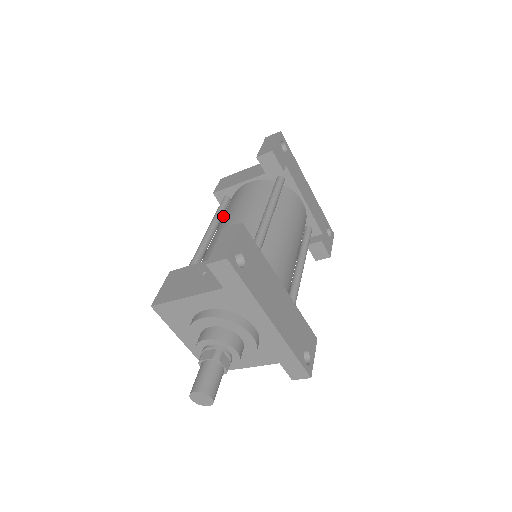
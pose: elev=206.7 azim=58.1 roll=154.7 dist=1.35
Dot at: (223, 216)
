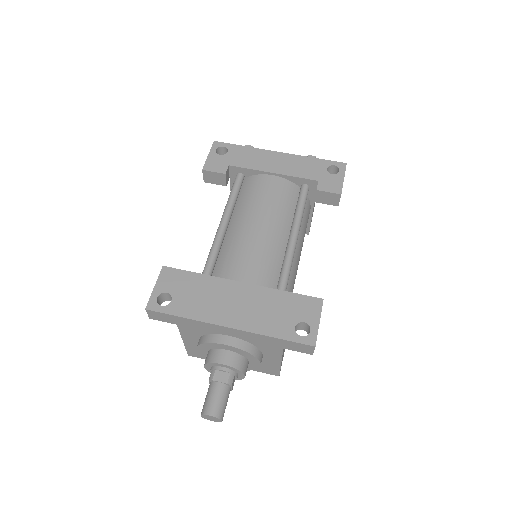
Dot at: occluded
